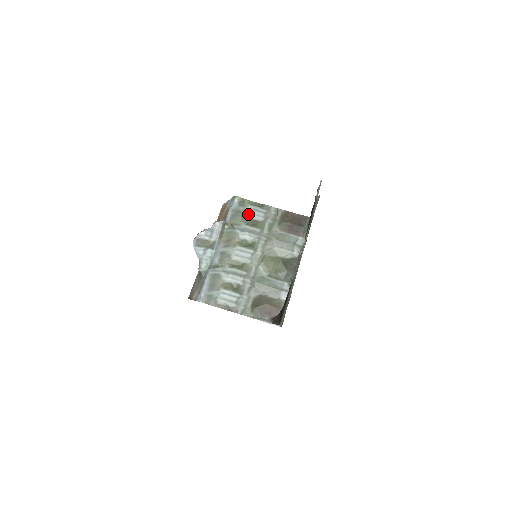
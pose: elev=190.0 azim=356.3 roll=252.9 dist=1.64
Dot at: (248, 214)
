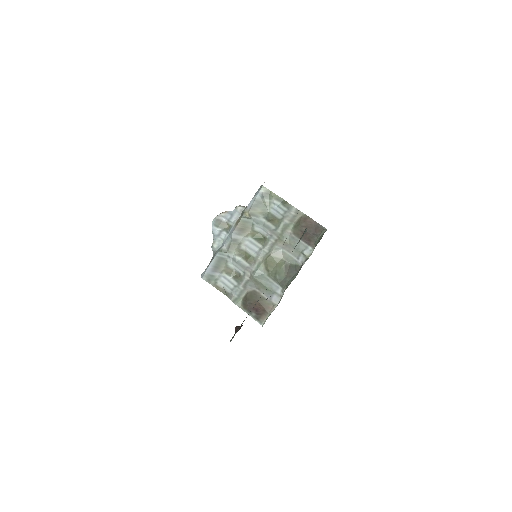
Dot at: (269, 207)
